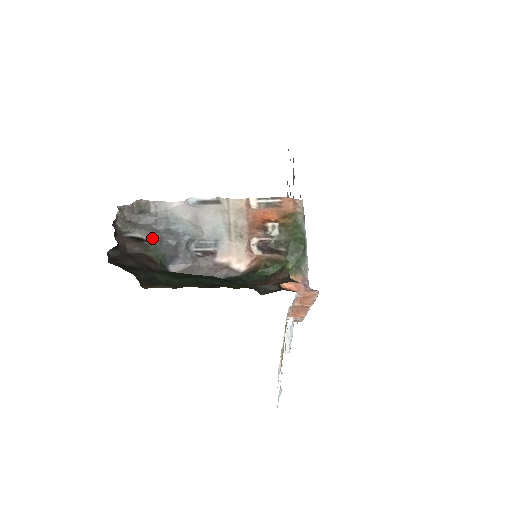
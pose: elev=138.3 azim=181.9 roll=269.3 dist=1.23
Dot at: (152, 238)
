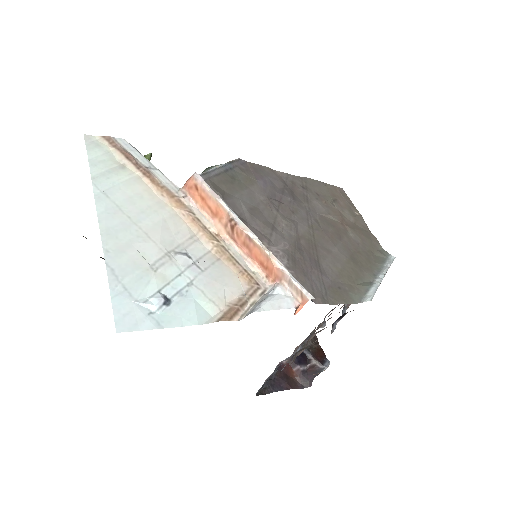
Dot at: occluded
